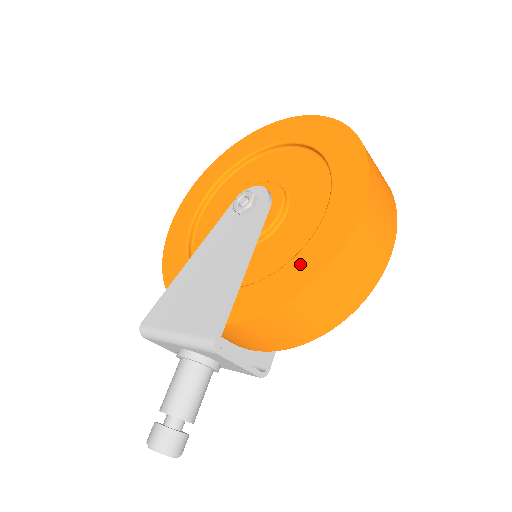
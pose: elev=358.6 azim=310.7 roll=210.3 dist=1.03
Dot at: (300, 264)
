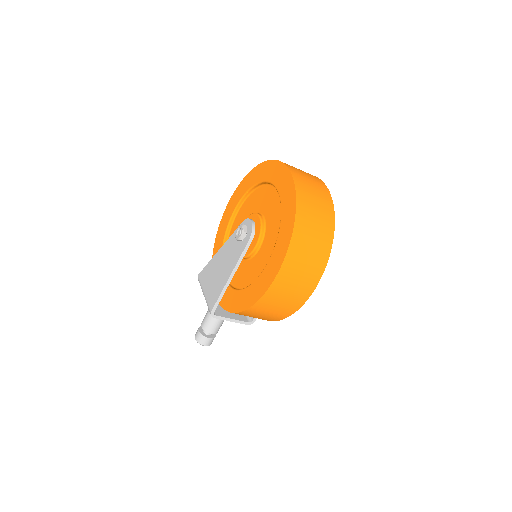
Dot at: (246, 294)
